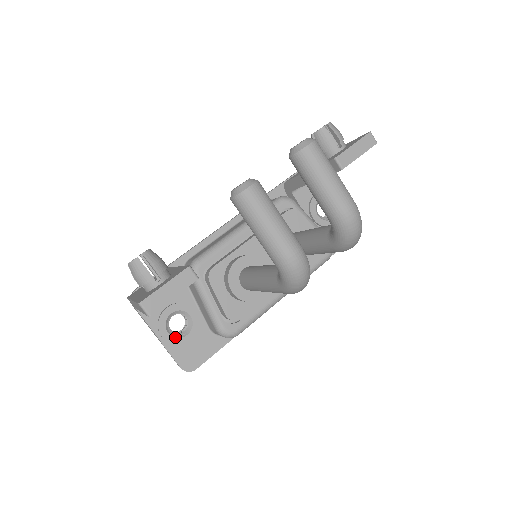
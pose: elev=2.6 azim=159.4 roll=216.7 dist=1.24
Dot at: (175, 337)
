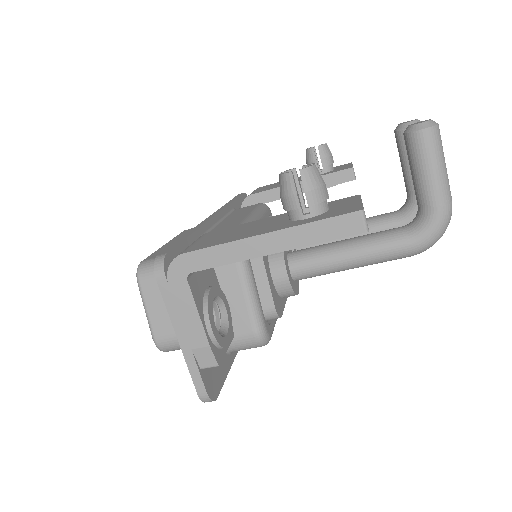
Dot at: (220, 334)
